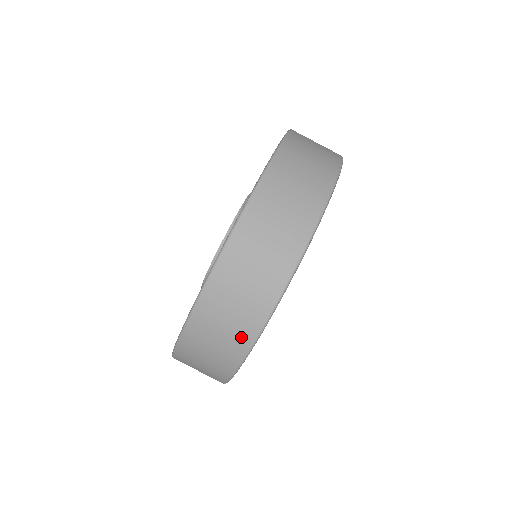
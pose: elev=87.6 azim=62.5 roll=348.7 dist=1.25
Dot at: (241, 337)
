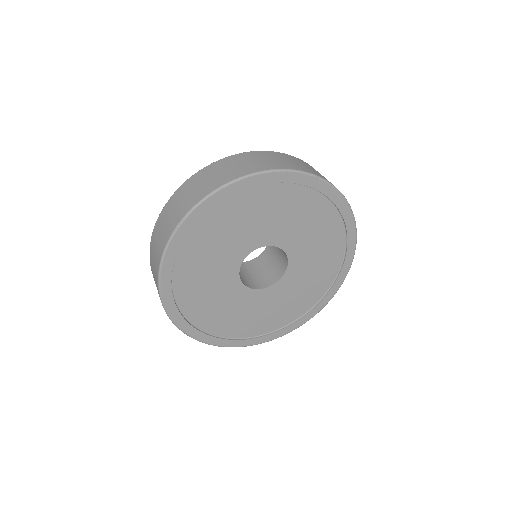
Dot at: (239, 172)
